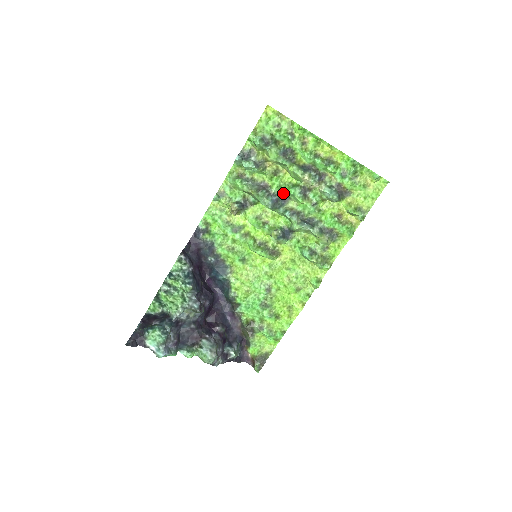
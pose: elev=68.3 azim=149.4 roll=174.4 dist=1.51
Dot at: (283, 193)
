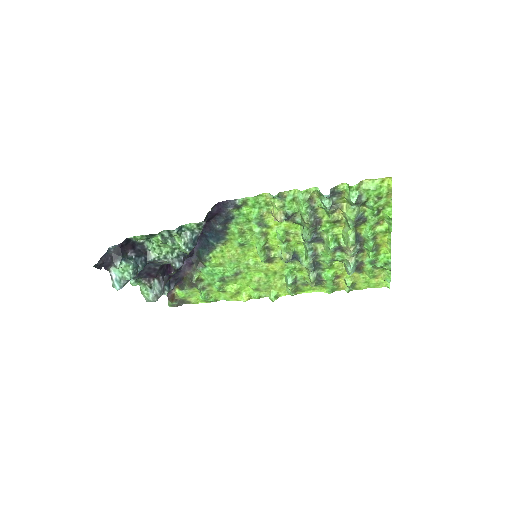
Dot at: (324, 236)
